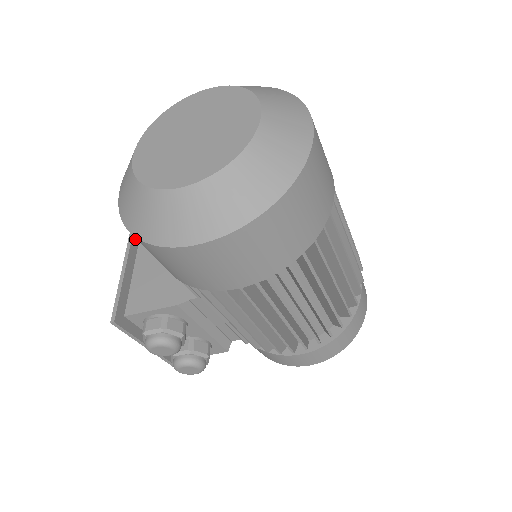
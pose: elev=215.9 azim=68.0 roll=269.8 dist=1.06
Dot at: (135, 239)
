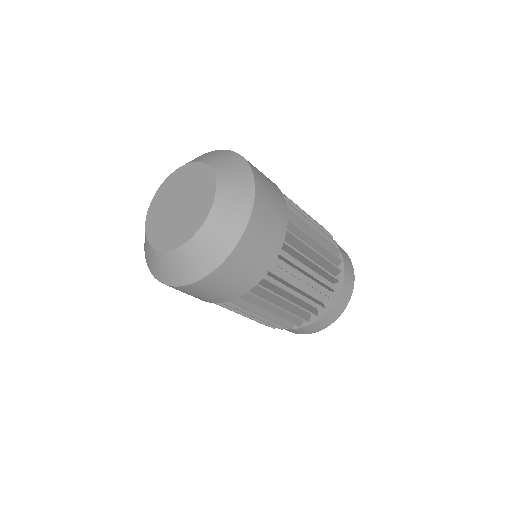
Dot at: occluded
